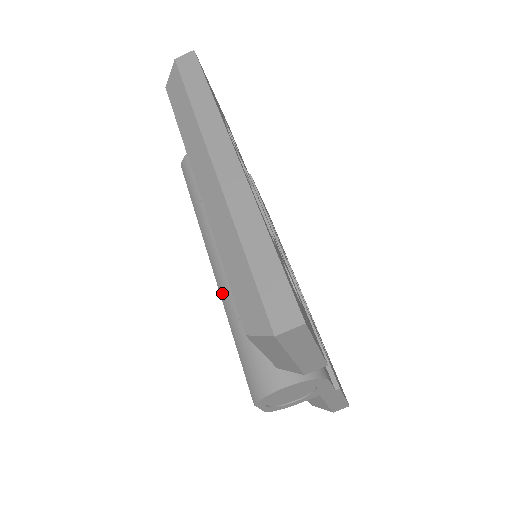
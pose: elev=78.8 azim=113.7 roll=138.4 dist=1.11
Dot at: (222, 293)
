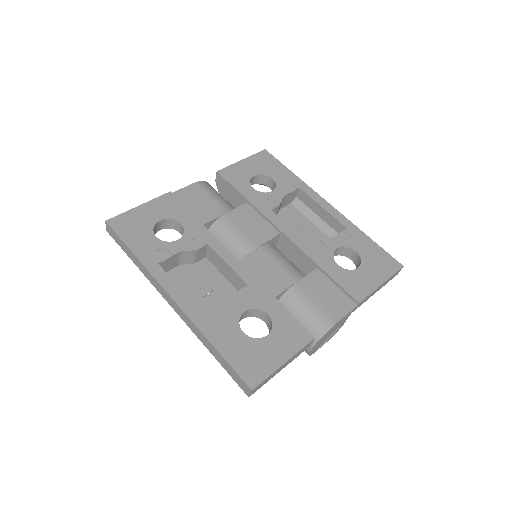
Dot at: occluded
